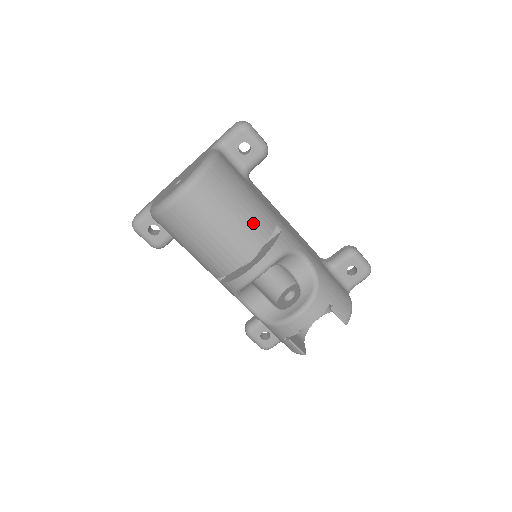
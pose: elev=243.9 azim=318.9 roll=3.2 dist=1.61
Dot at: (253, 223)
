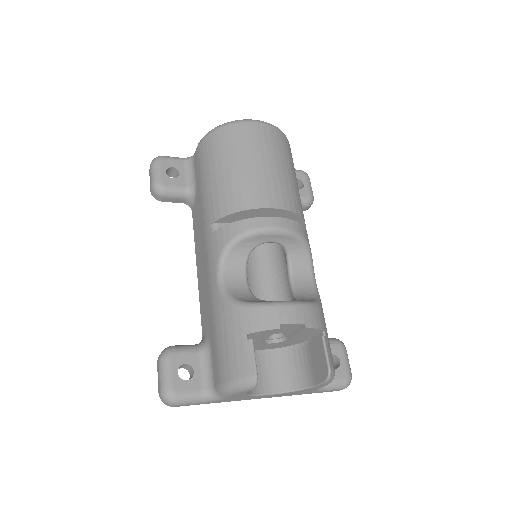
Dot at: (297, 195)
